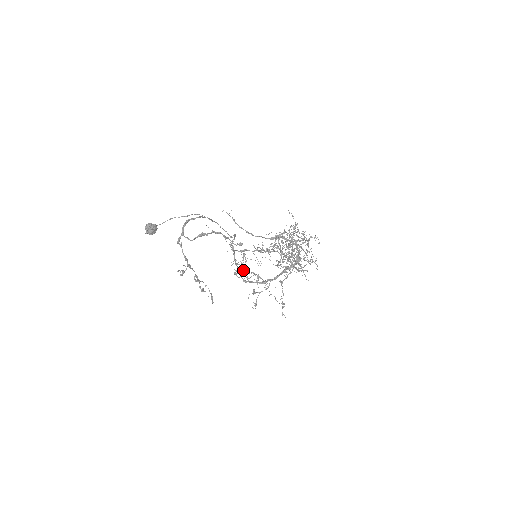
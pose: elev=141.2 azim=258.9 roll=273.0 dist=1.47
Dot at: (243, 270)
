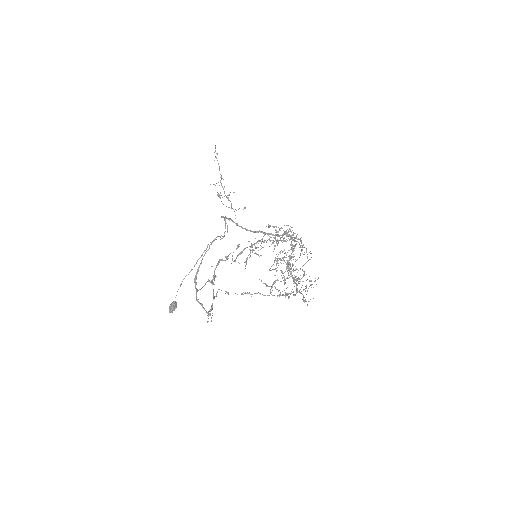
Dot at: (246, 264)
